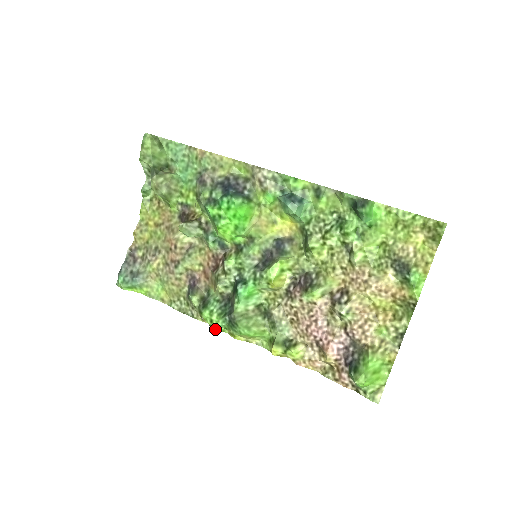
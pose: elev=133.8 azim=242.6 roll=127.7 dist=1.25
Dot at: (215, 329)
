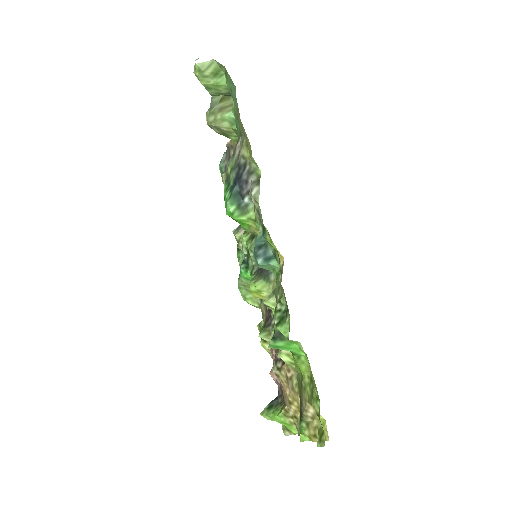
Dot at: occluded
